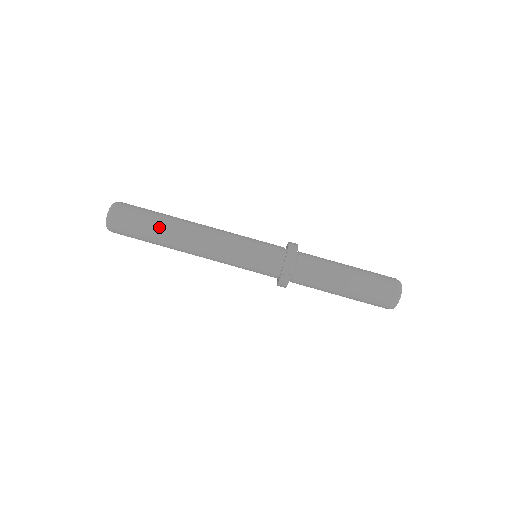
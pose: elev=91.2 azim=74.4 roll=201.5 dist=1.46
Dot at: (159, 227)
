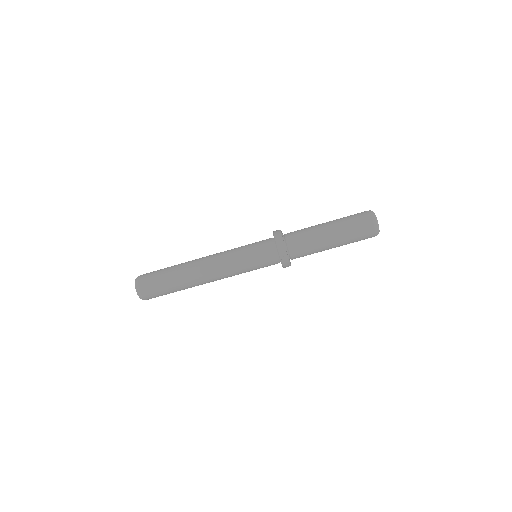
Dot at: (176, 279)
